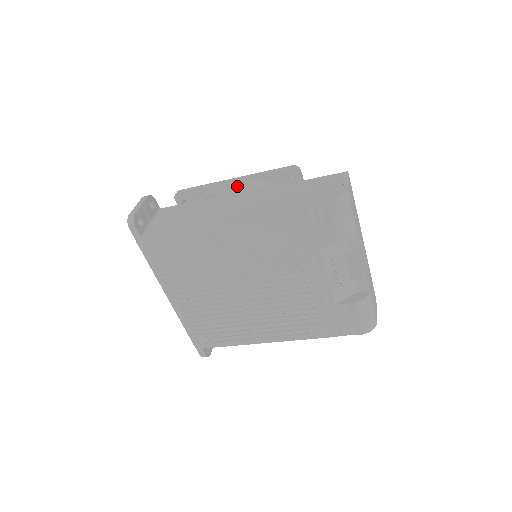
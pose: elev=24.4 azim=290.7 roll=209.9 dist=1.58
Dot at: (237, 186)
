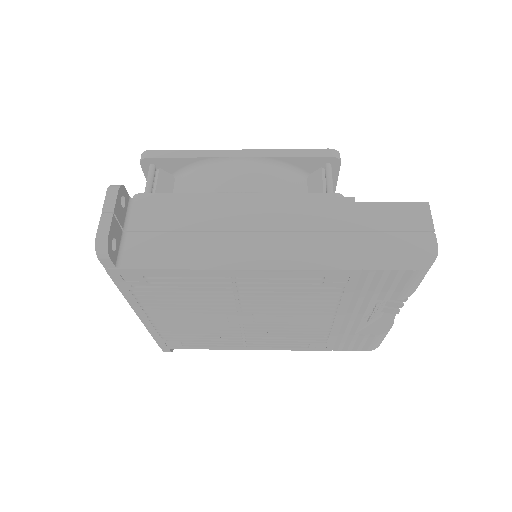
Dot at: (250, 171)
